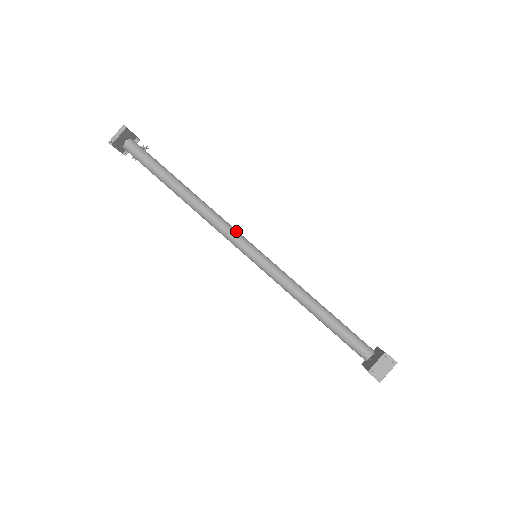
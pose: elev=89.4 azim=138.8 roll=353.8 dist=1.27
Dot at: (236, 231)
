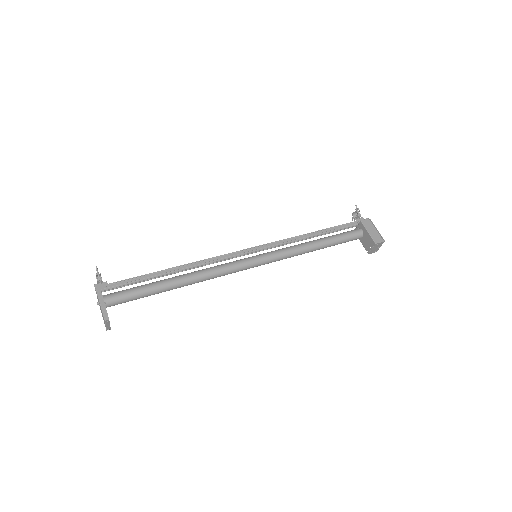
Dot at: (236, 267)
